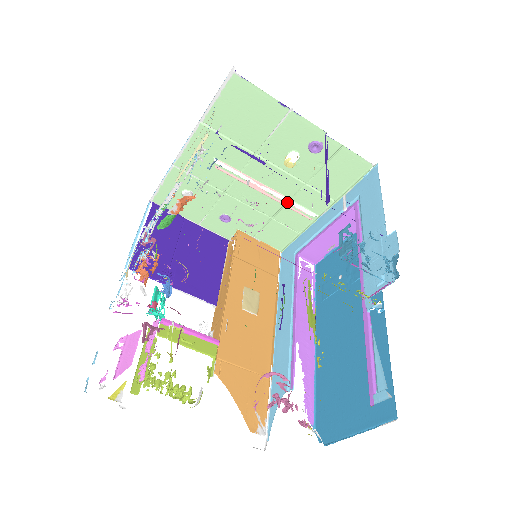
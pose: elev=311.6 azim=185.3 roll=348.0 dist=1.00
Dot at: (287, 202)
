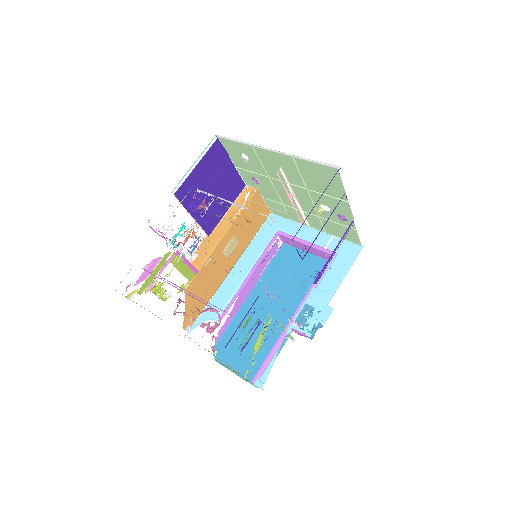
Dot at: occluded
